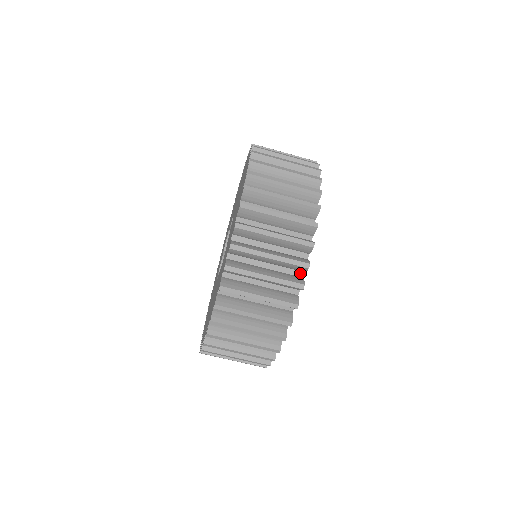
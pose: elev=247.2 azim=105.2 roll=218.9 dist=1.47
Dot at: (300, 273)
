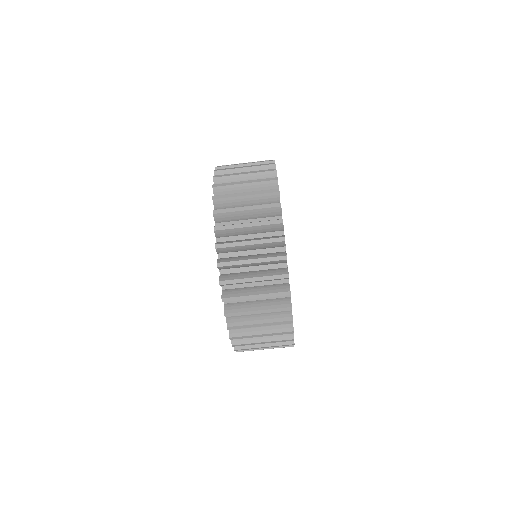
Dot at: occluded
